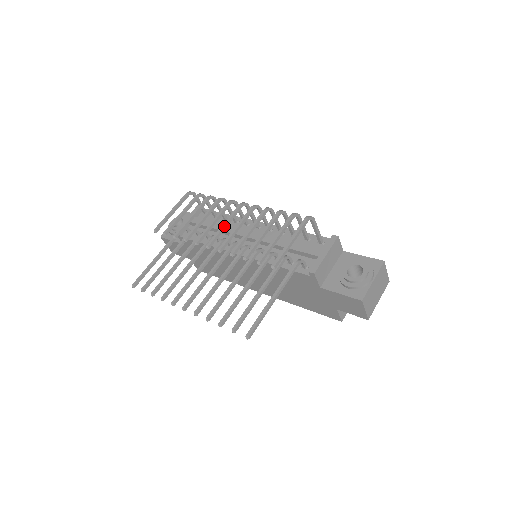
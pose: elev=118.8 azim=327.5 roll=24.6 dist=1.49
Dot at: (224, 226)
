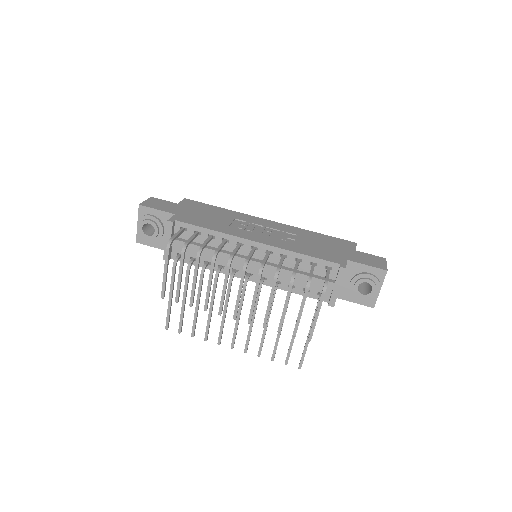
Dot at: (240, 297)
